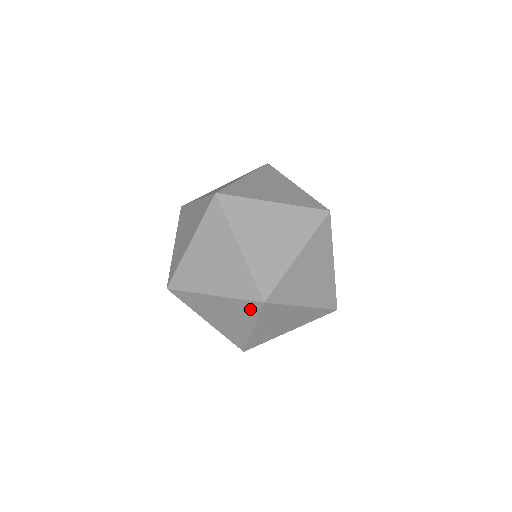
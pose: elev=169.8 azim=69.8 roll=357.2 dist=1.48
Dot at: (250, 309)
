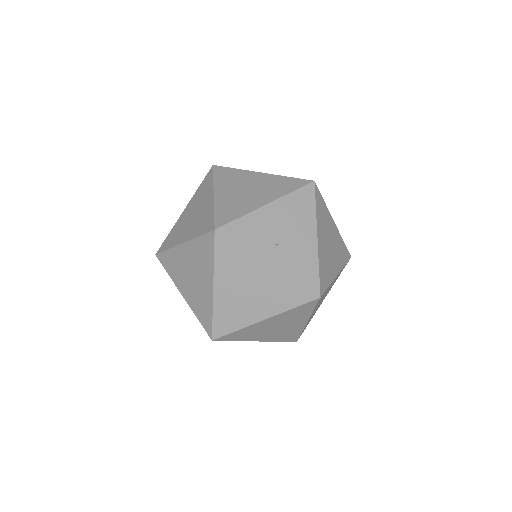
Dot at: occluded
